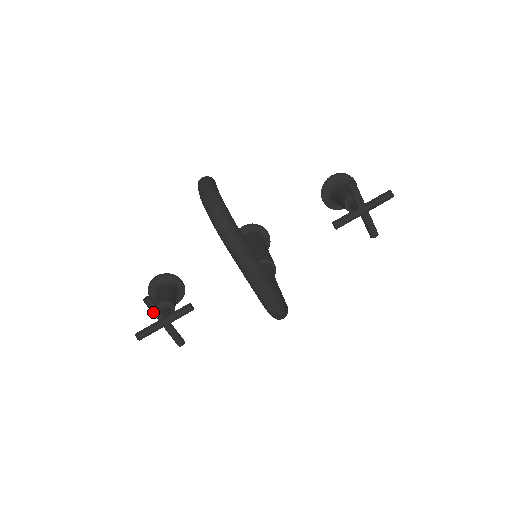
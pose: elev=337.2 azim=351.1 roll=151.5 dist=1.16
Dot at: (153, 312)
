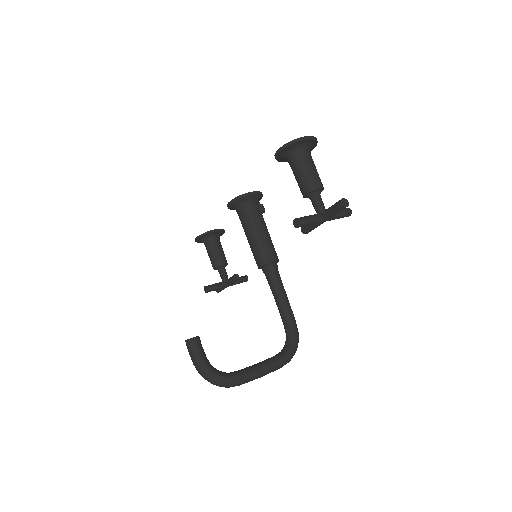
Dot at: occluded
